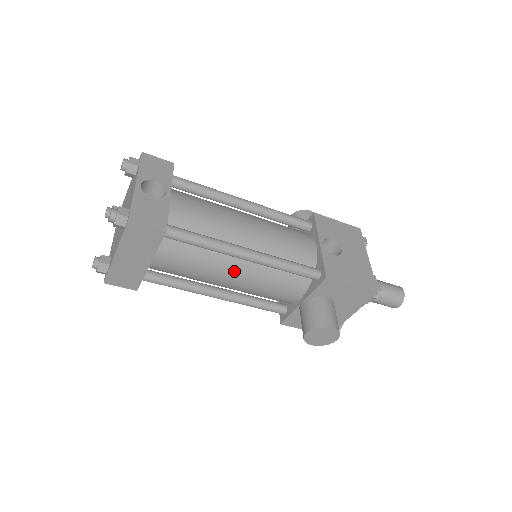
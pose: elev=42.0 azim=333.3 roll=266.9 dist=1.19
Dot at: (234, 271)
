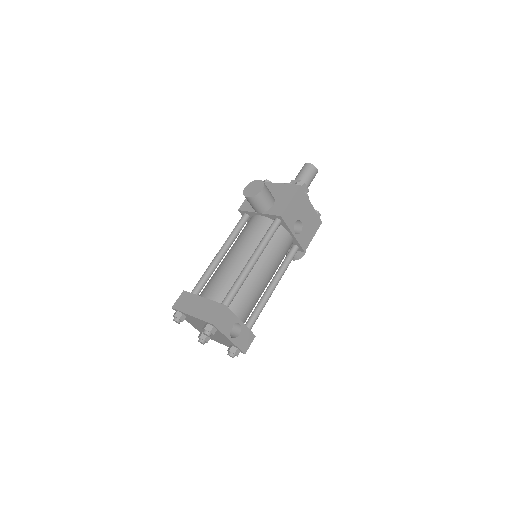
Dot at: occluded
